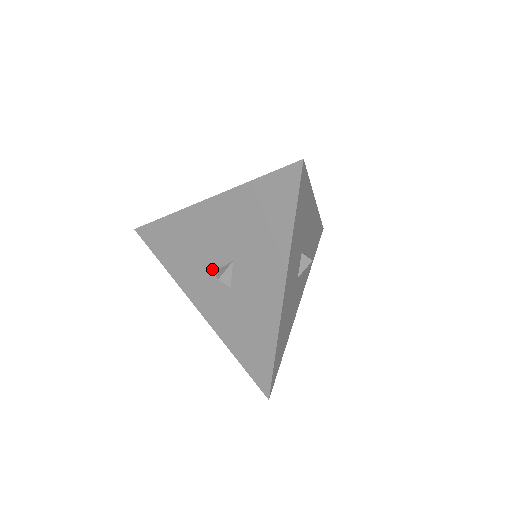
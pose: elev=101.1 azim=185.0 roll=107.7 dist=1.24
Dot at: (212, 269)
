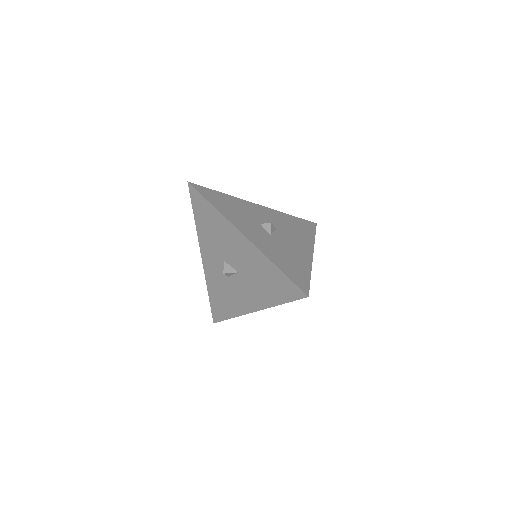
Dot at: (224, 259)
